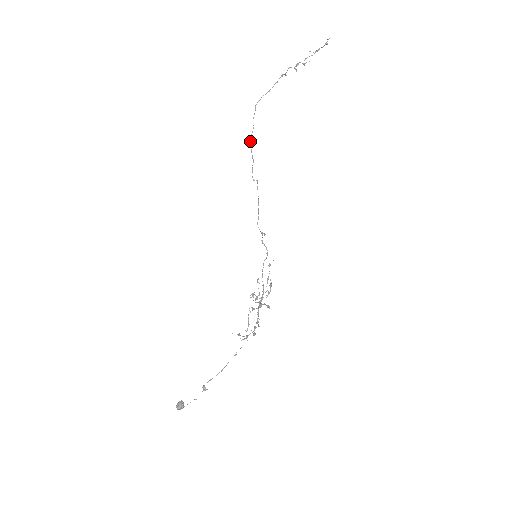
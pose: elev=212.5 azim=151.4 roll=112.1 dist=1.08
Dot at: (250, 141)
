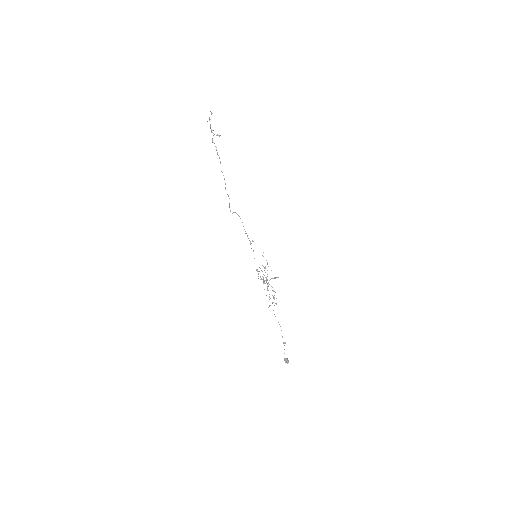
Dot at: occluded
